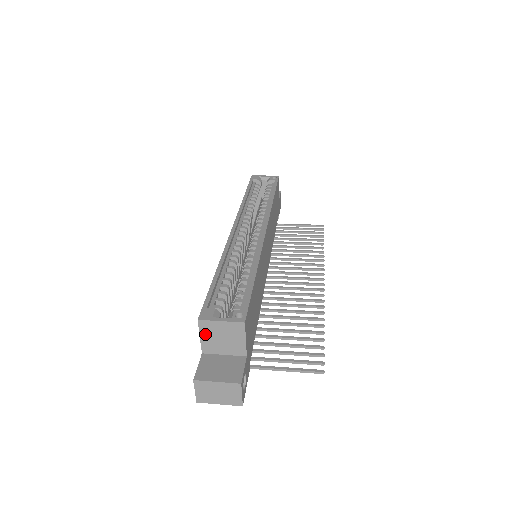
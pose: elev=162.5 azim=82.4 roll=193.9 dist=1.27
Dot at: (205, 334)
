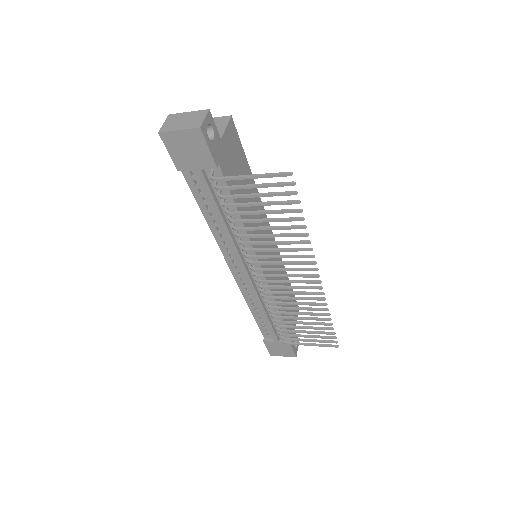
Dot at: occluded
